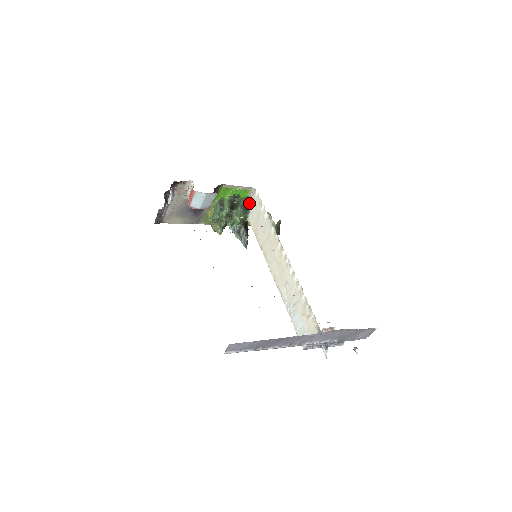
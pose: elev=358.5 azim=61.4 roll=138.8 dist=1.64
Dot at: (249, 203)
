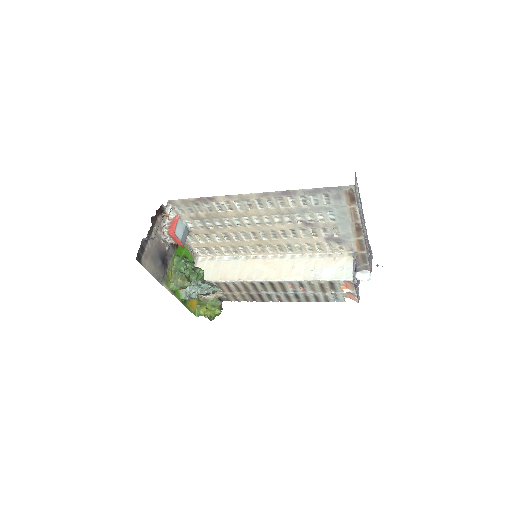
Dot at: occluded
